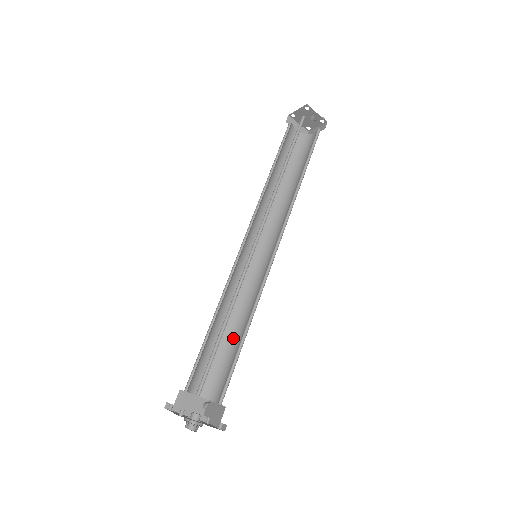
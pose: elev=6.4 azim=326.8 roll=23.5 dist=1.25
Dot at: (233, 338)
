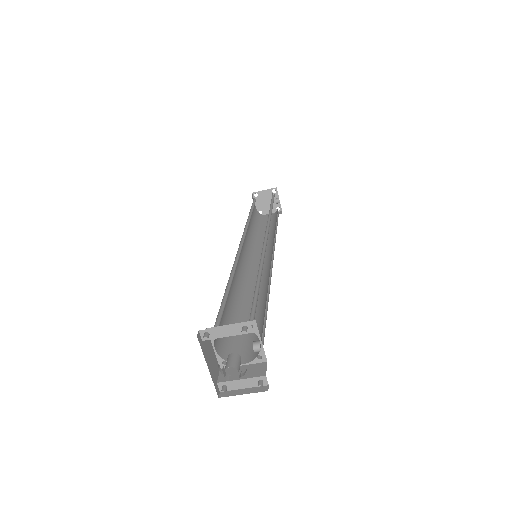
Dot at: (241, 314)
